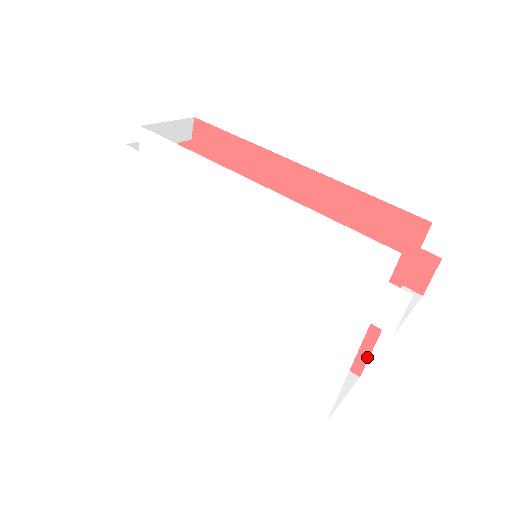
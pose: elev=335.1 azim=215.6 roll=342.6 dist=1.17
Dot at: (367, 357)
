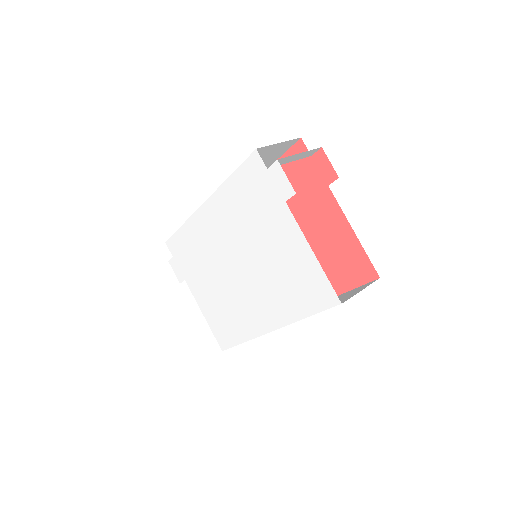
Dot at: (366, 257)
